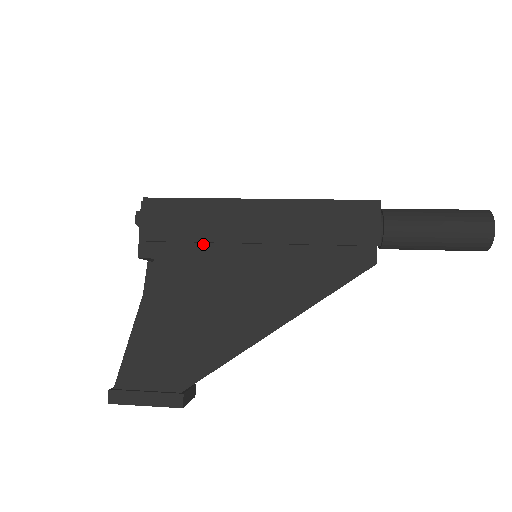
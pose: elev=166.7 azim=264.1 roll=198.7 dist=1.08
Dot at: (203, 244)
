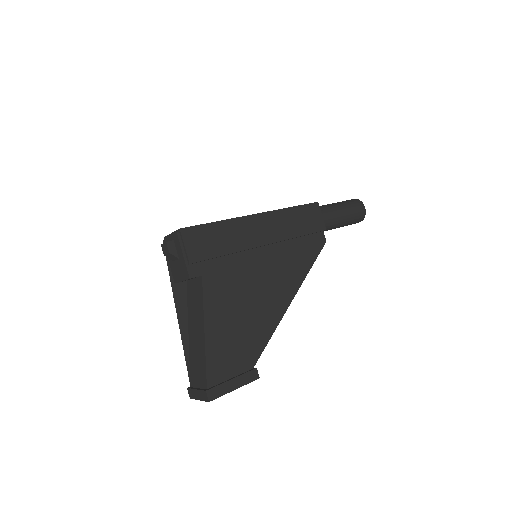
Dot at: (232, 255)
